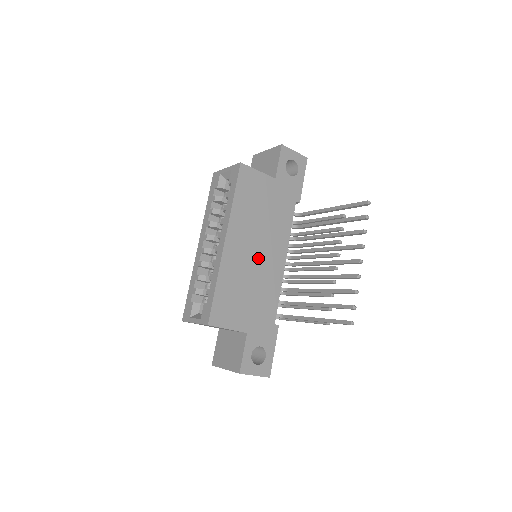
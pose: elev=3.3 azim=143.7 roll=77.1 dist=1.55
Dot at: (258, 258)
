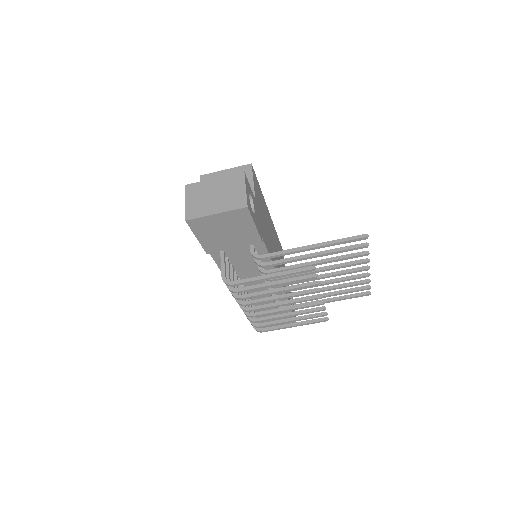
Dot at: (272, 241)
